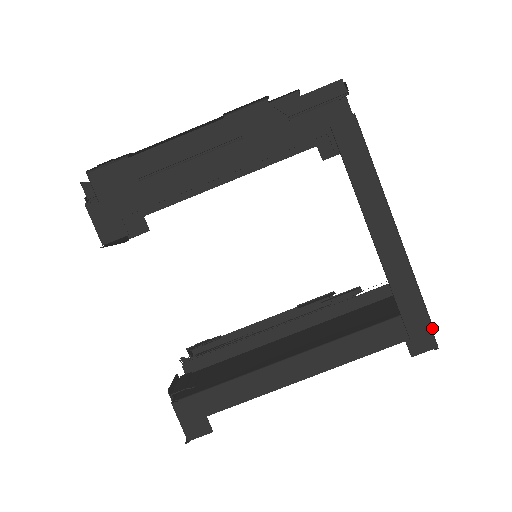
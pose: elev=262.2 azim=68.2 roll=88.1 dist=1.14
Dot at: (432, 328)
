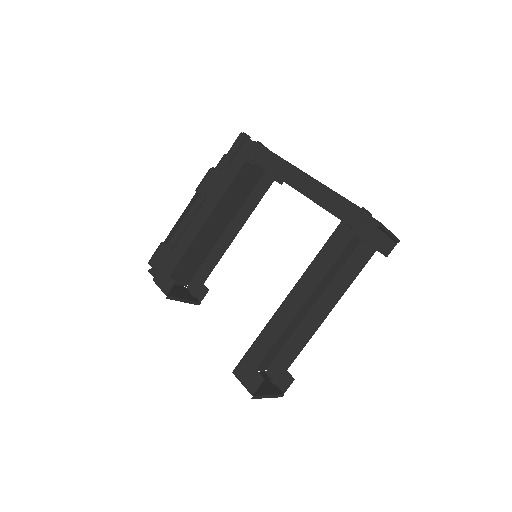
Dot at: (366, 213)
